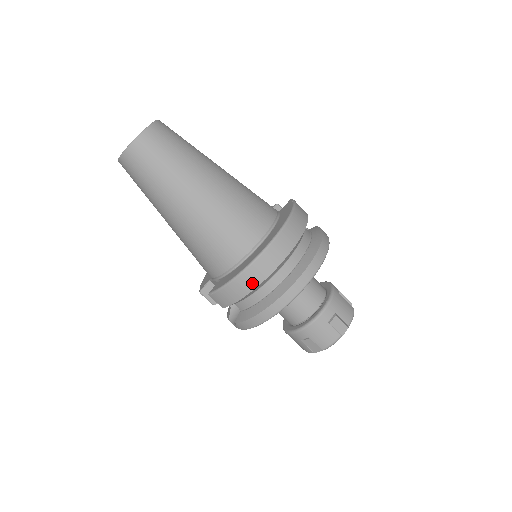
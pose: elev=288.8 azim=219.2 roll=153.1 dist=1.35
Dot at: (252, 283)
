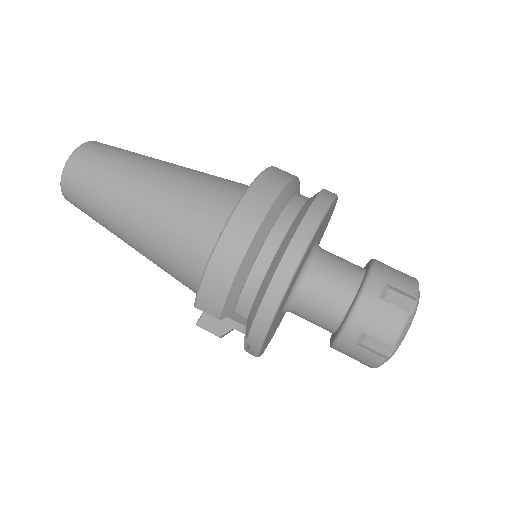
Dot at: (235, 255)
